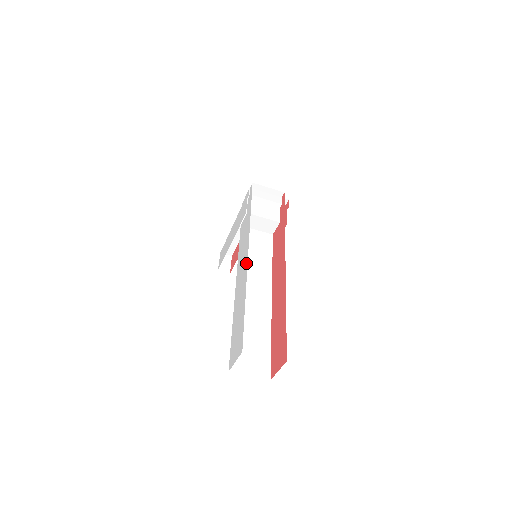
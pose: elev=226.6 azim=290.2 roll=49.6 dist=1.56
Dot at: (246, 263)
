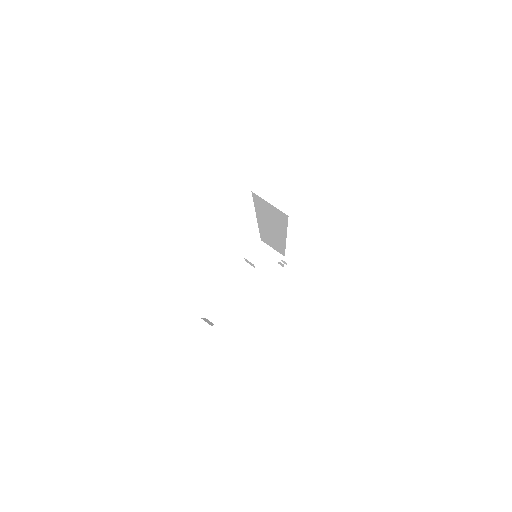
Dot at: occluded
